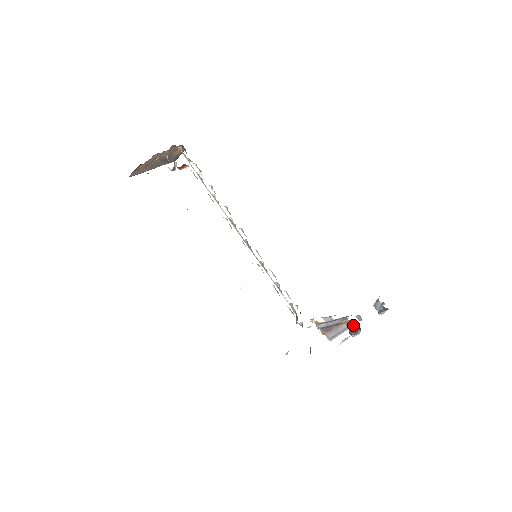
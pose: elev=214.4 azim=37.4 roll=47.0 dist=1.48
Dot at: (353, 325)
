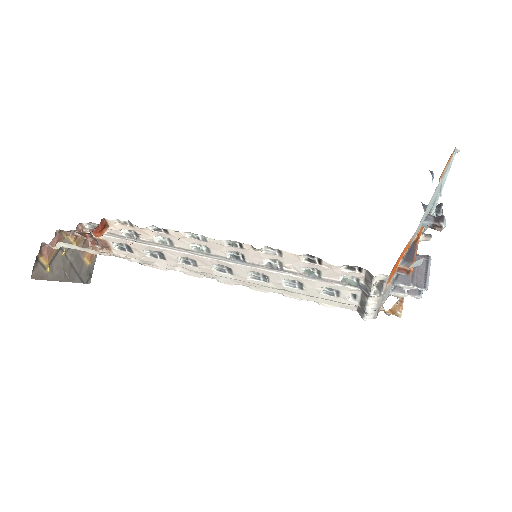
Dot at: (429, 216)
